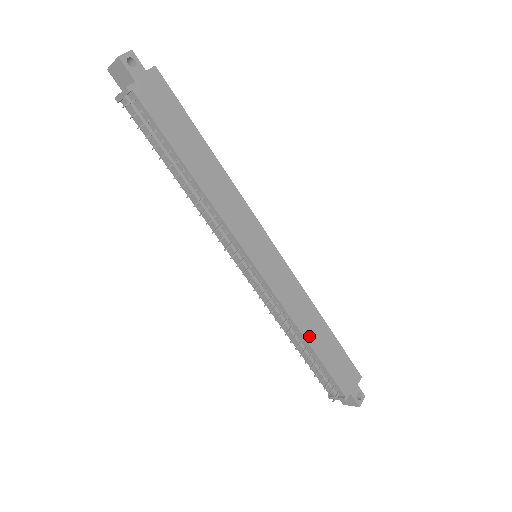
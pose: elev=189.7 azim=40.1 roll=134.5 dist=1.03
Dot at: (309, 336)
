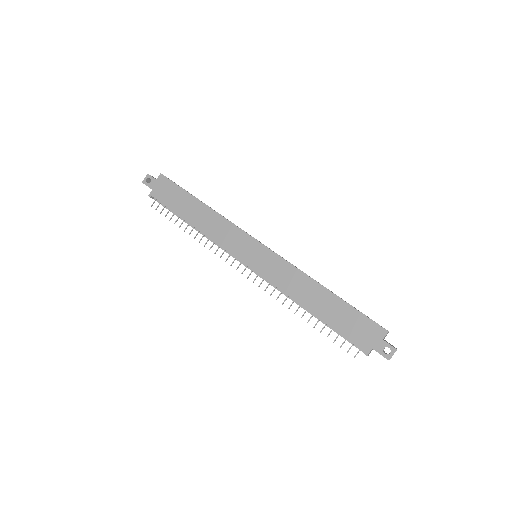
Dot at: (310, 305)
